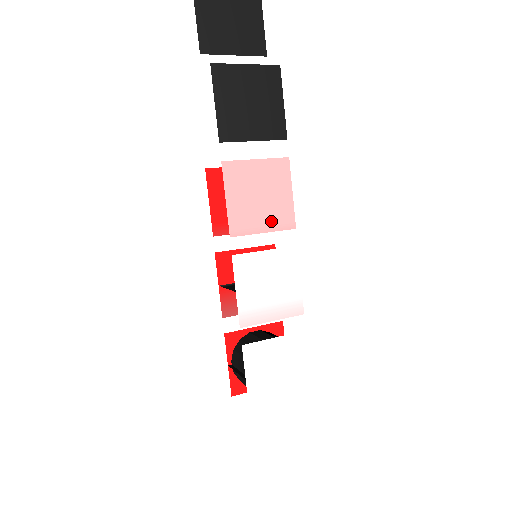
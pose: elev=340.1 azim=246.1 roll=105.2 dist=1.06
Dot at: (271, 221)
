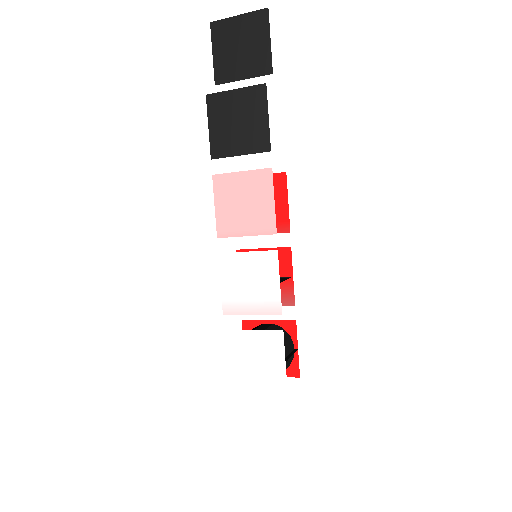
Dot at: (253, 226)
